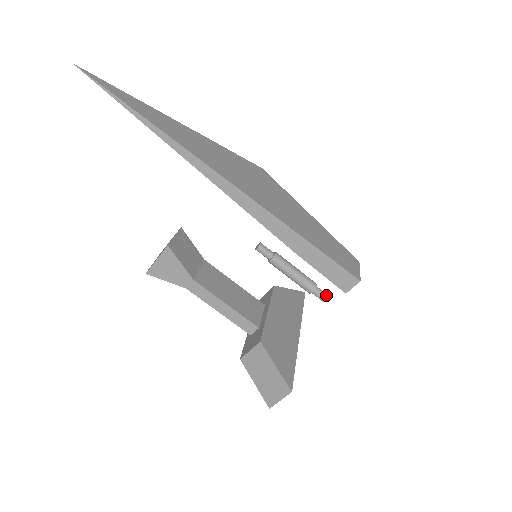
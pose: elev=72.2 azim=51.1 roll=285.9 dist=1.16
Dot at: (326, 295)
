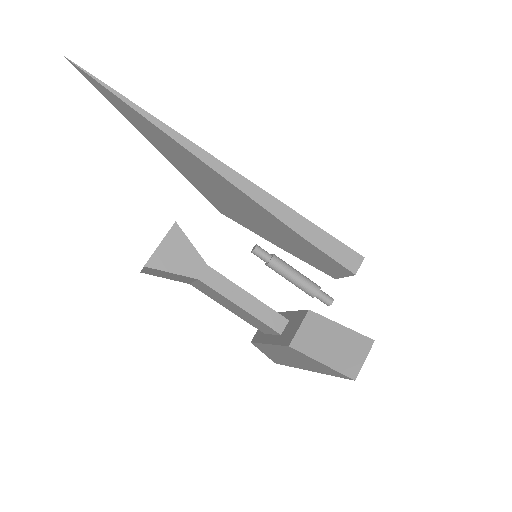
Dot at: occluded
